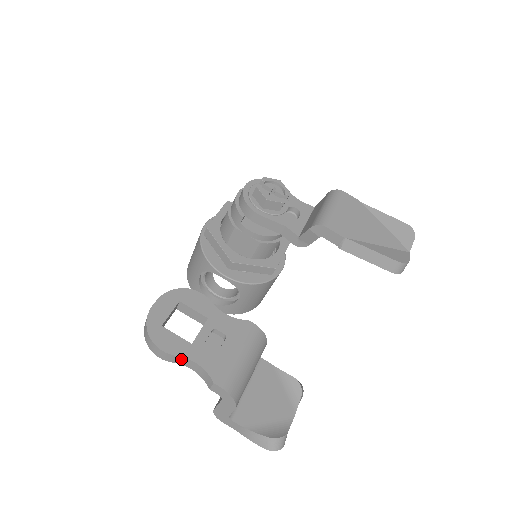
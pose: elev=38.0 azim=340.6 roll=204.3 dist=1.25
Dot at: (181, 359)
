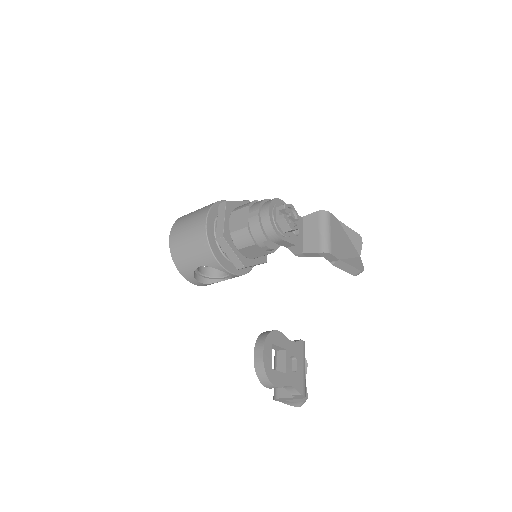
Dot at: (282, 386)
